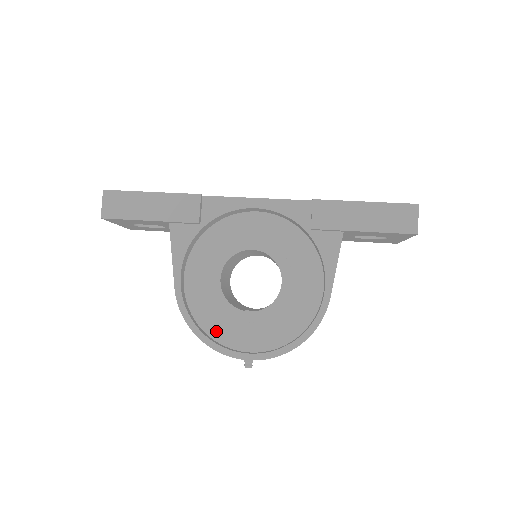
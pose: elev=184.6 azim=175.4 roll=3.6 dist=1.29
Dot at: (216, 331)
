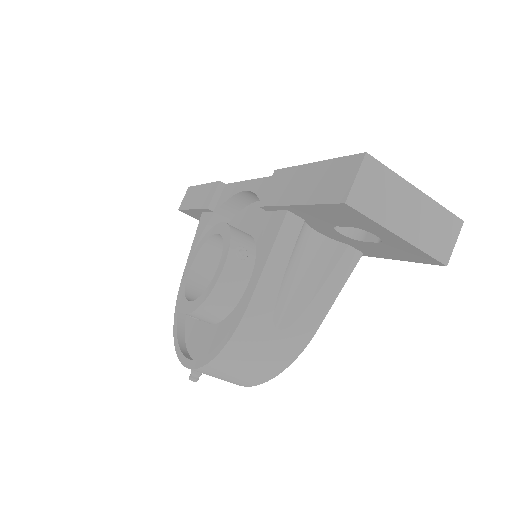
Dot at: (190, 328)
